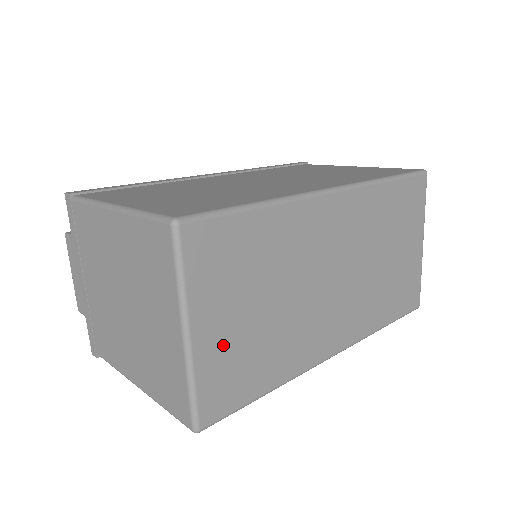
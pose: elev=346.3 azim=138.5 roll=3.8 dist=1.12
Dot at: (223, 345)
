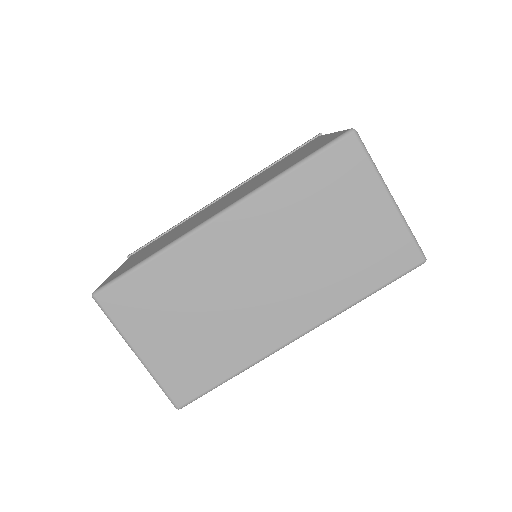
Dot at: (168, 354)
